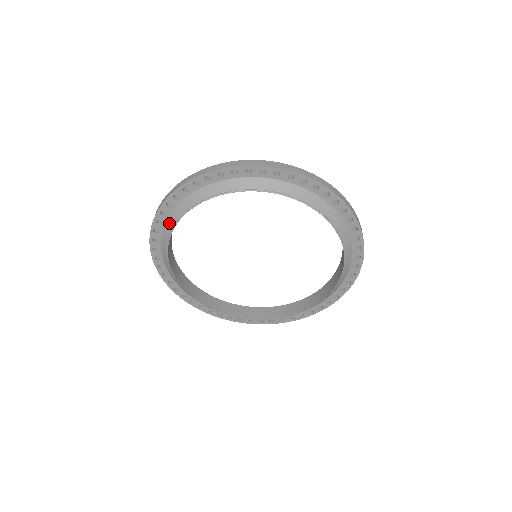
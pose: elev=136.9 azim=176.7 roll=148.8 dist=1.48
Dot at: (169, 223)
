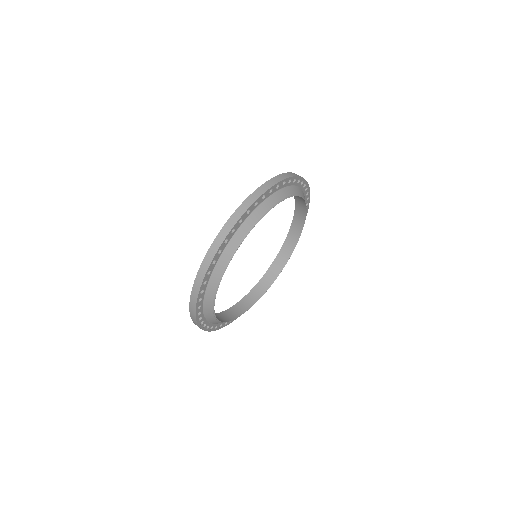
Dot at: (249, 222)
